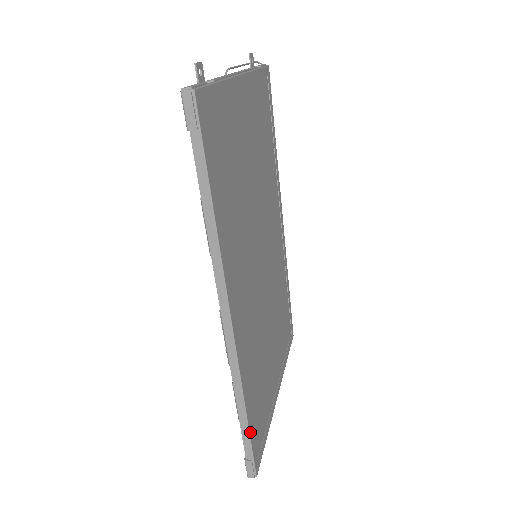
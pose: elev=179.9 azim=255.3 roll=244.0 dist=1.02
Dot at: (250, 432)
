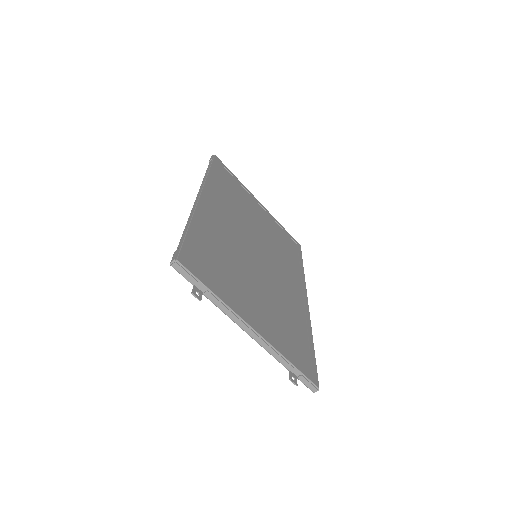
Dot at: (188, 235)
